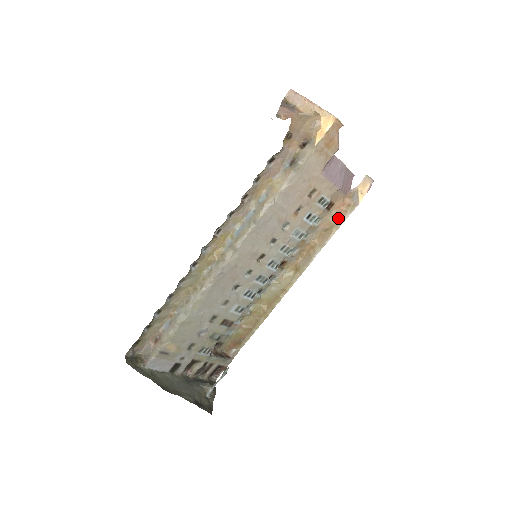
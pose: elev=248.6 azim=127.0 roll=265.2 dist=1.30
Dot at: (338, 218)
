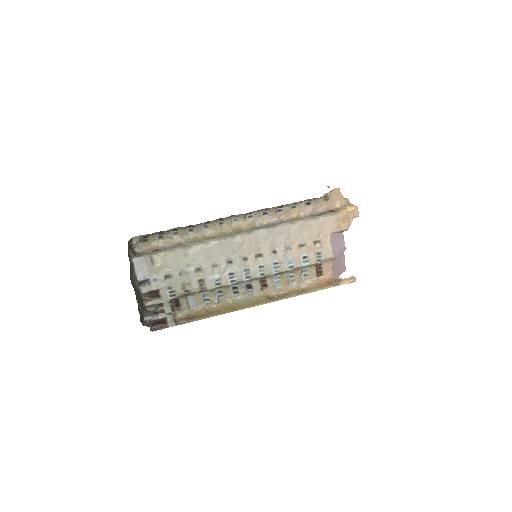
Dot at: (319, 286)
